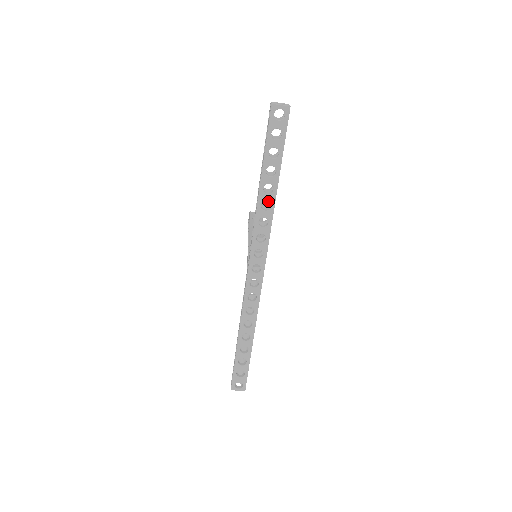
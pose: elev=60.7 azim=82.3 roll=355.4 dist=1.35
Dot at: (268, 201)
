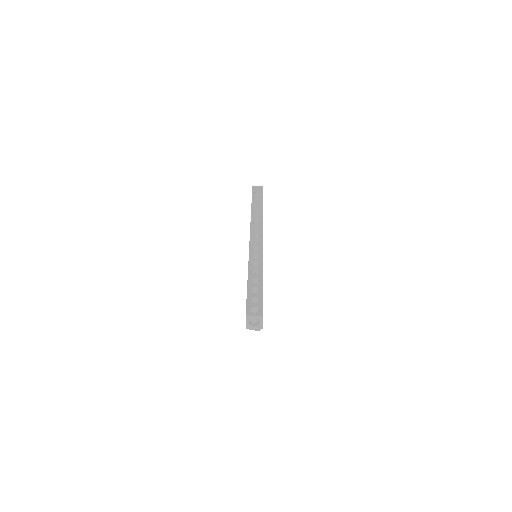
Dot at: (258, 210)
